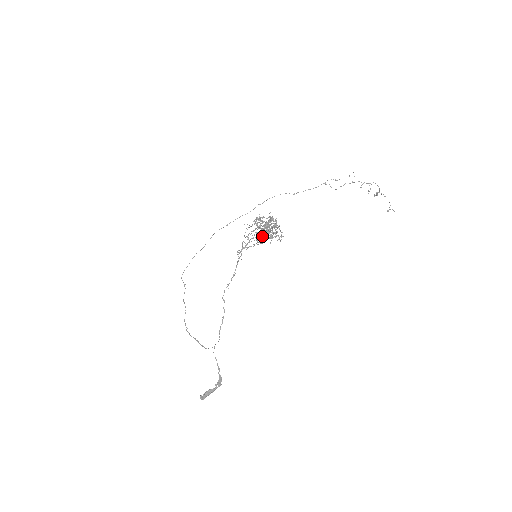
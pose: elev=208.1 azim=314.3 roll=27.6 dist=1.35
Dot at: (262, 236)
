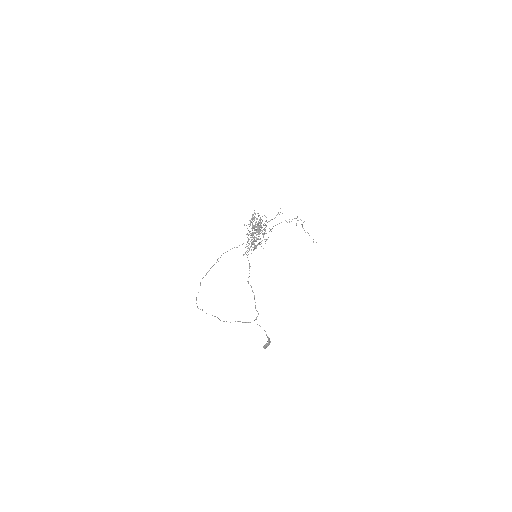
Dot at: occluded
